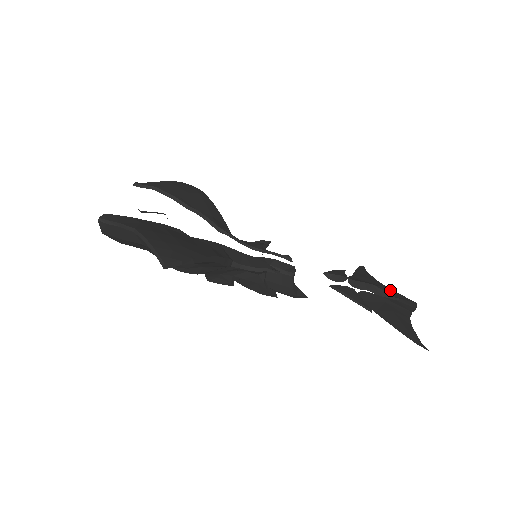
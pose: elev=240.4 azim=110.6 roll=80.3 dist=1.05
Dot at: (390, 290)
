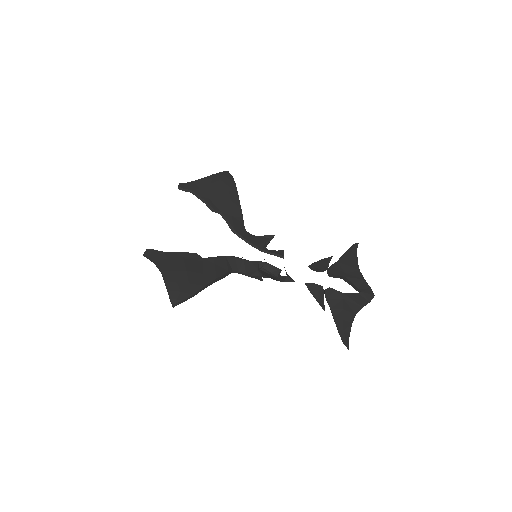
Dot at: (360, 280)
